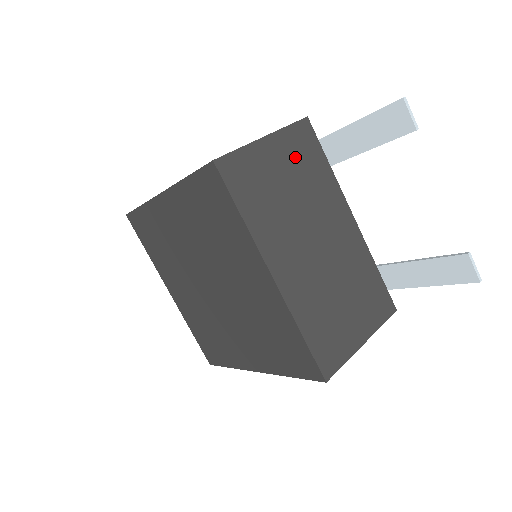
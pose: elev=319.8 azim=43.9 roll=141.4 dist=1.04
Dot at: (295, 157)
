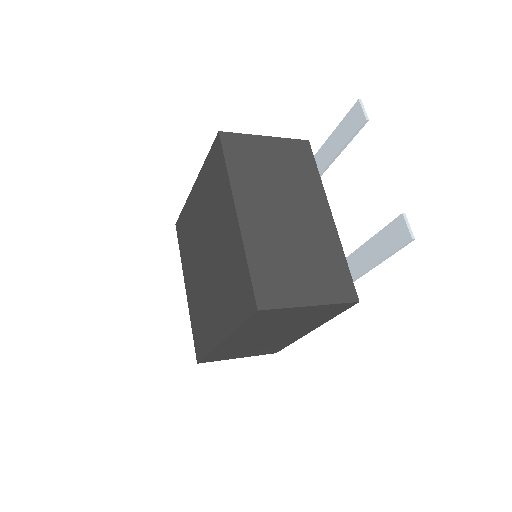
Dot at: (288, 157)
